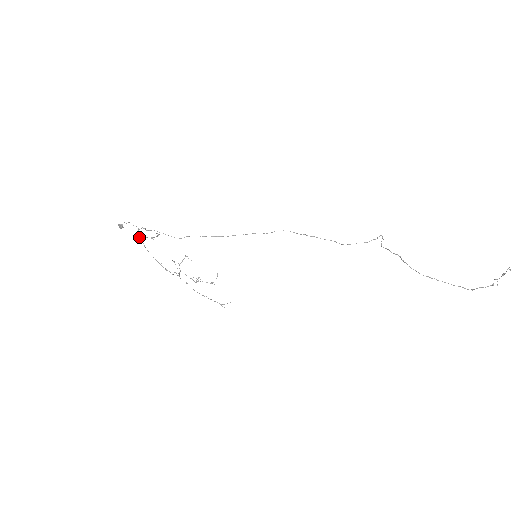
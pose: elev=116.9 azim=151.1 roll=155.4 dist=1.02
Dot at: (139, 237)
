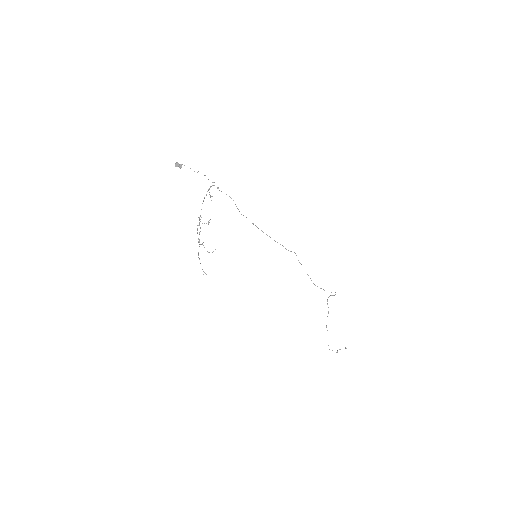
Dot at: (208, 190)
